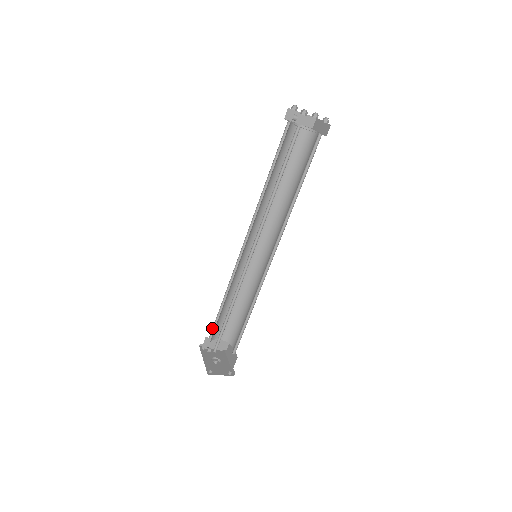
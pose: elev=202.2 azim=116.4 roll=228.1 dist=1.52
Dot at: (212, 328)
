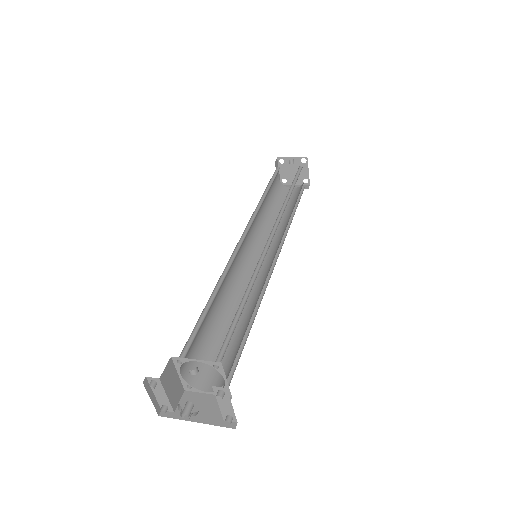
Dot at: occluded
